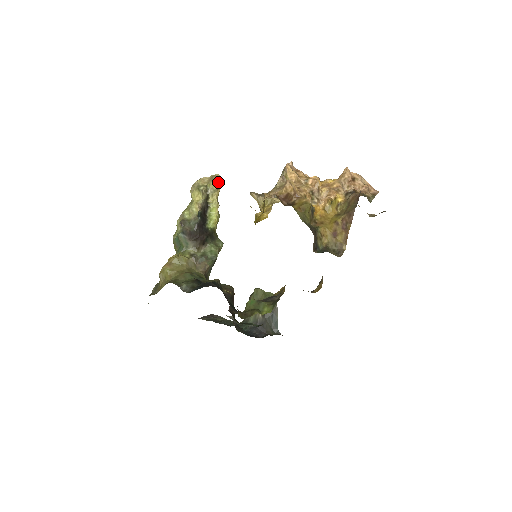
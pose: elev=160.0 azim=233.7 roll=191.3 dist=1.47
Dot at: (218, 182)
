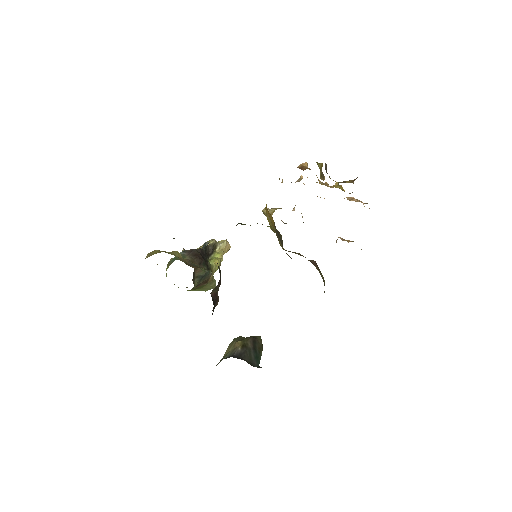
Dot at: (228, 243)
